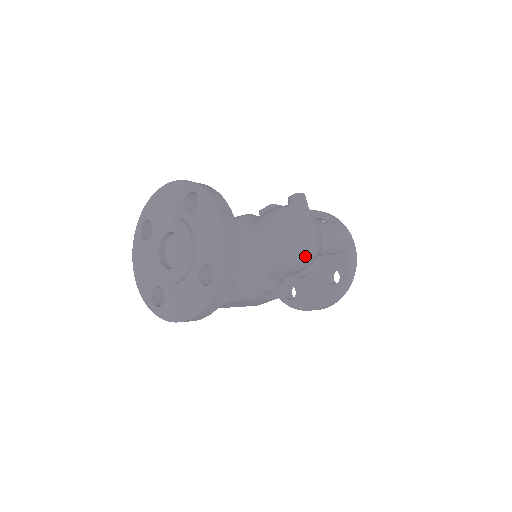
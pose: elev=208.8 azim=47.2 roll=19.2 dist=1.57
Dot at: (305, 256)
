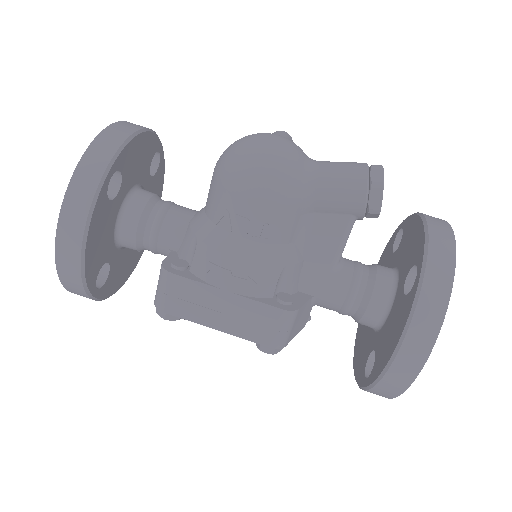
Dot at: (252, 160)
